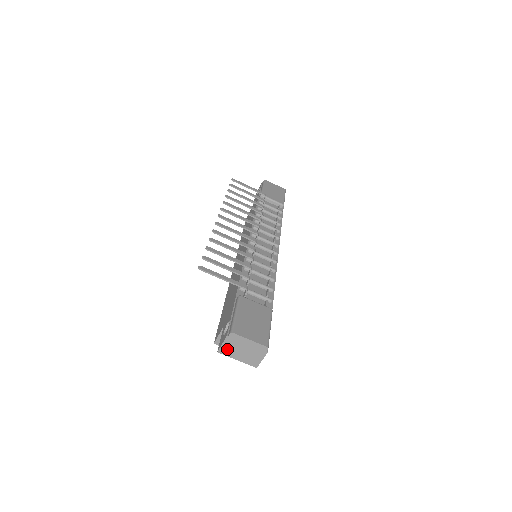
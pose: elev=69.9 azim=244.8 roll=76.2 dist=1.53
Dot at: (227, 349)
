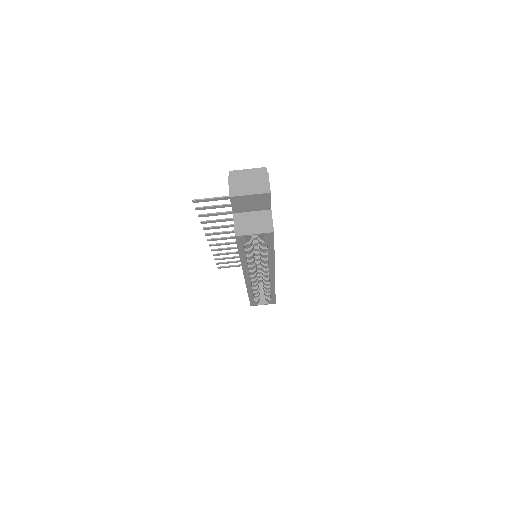
Dot at: (235, 189)
